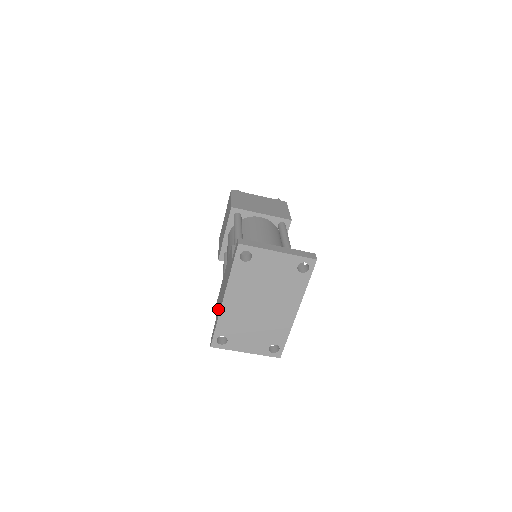
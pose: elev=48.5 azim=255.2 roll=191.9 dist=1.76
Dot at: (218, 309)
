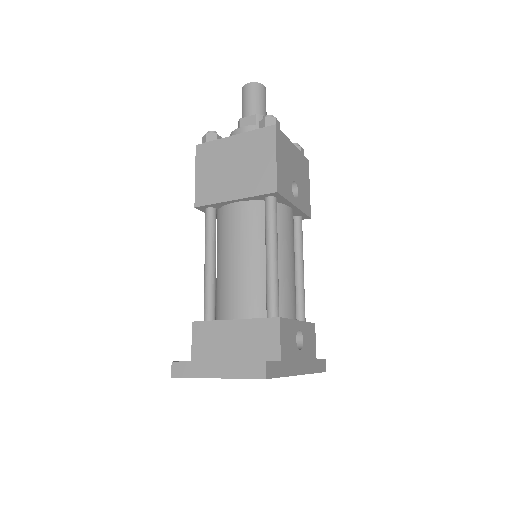
Dot at: occluded
